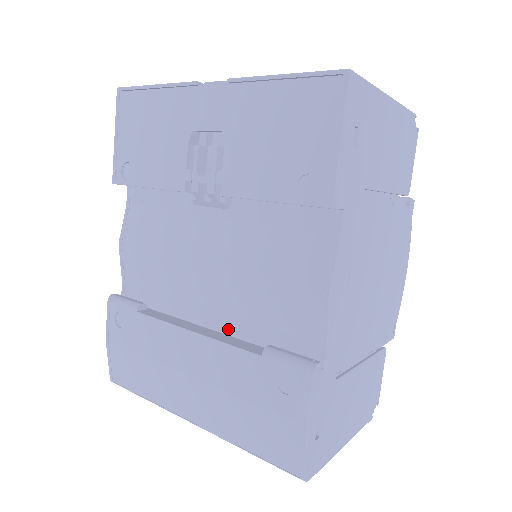
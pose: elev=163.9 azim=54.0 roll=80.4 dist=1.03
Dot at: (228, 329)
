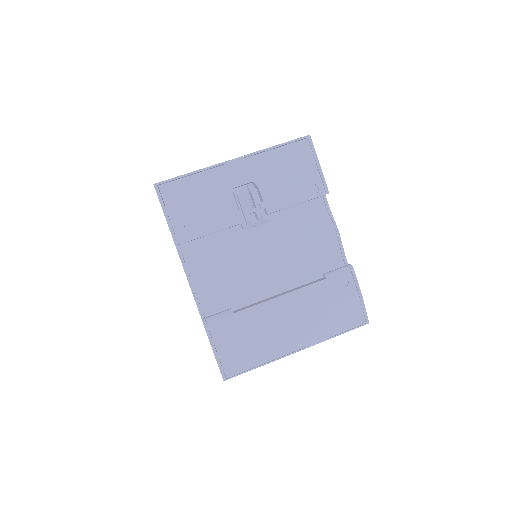
Dot at: (293, 285)
